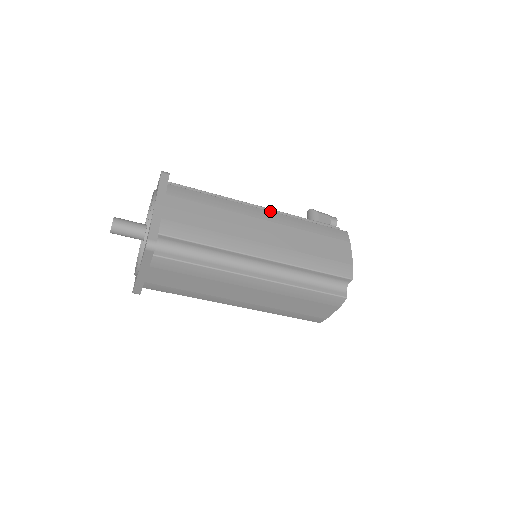
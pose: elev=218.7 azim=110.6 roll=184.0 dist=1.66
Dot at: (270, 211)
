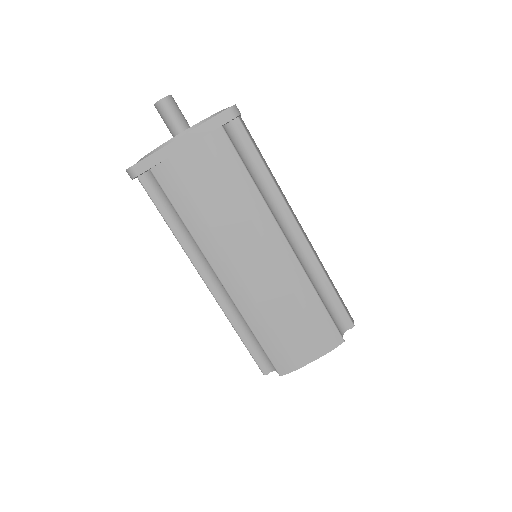
Dot at: occluded
